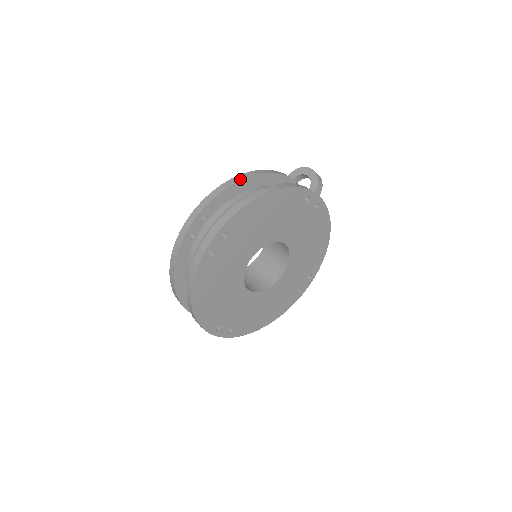
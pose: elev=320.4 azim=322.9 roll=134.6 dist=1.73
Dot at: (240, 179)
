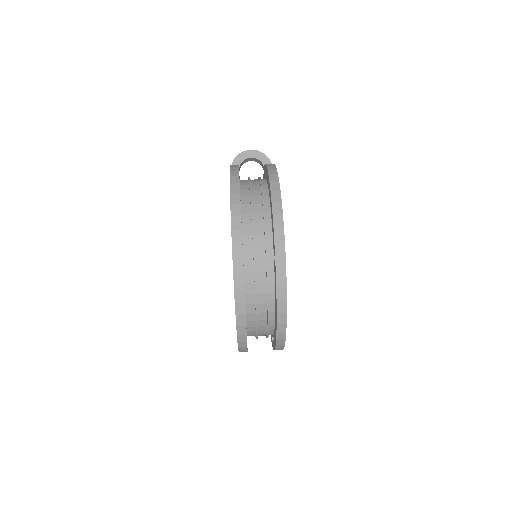
Dot at: (238, 179)
